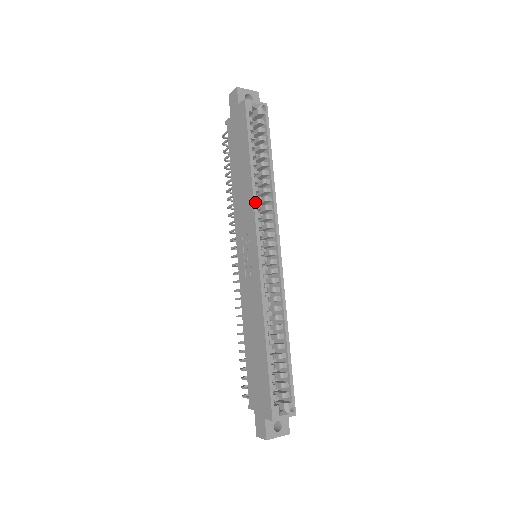
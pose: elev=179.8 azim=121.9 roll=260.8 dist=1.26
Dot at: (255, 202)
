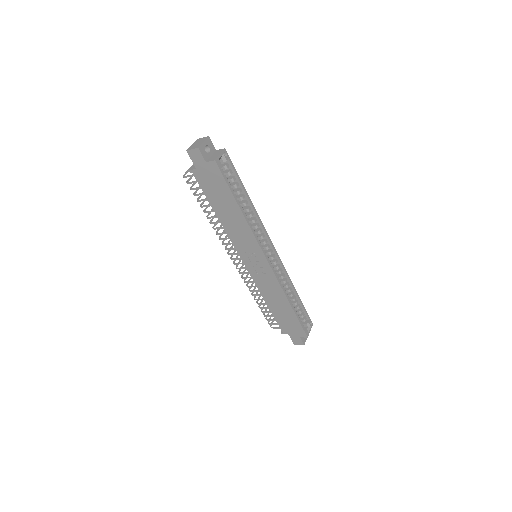
Dot at: (253, 232)
